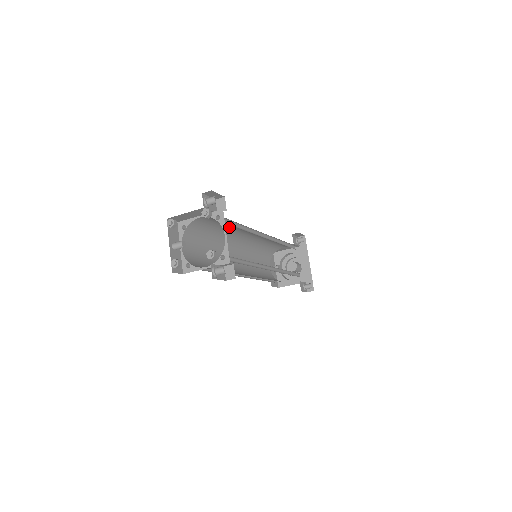
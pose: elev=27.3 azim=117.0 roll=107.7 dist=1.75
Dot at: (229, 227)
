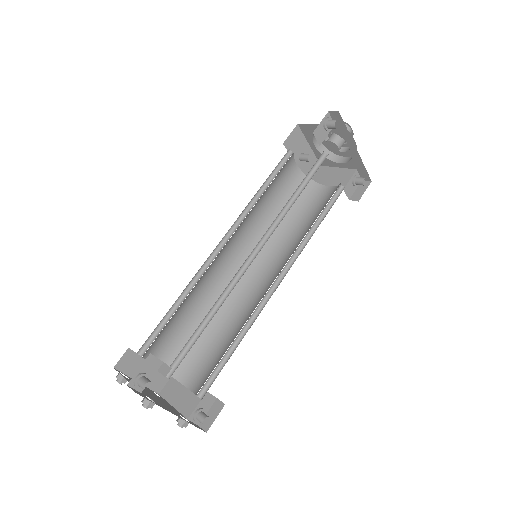
Dot at: occluded
